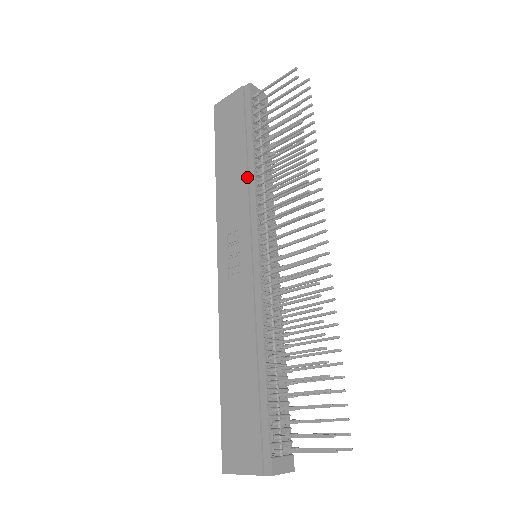
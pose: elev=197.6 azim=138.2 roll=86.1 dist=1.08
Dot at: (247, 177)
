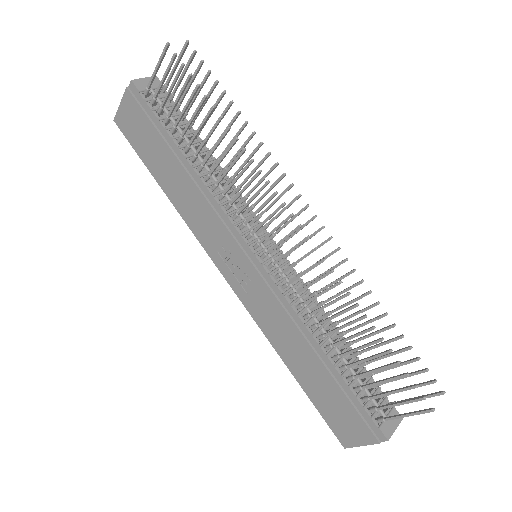
Dot at: (198, 188)
